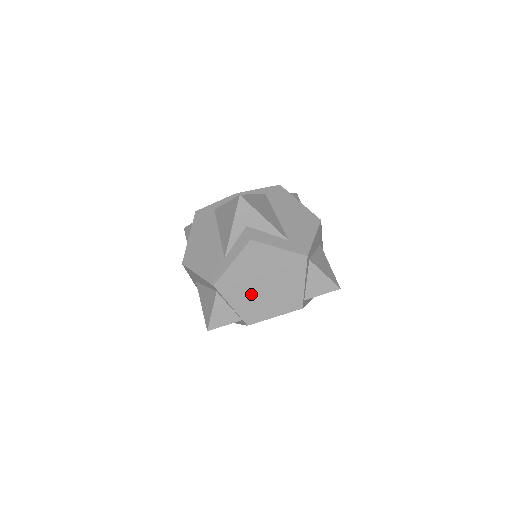
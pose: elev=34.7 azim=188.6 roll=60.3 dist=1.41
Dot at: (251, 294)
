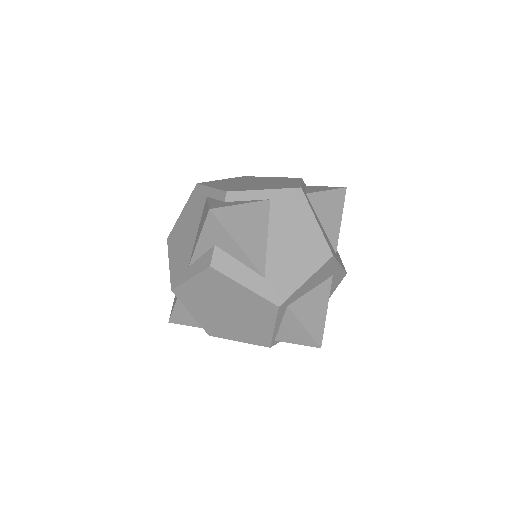
Dot at: (212, 313)
